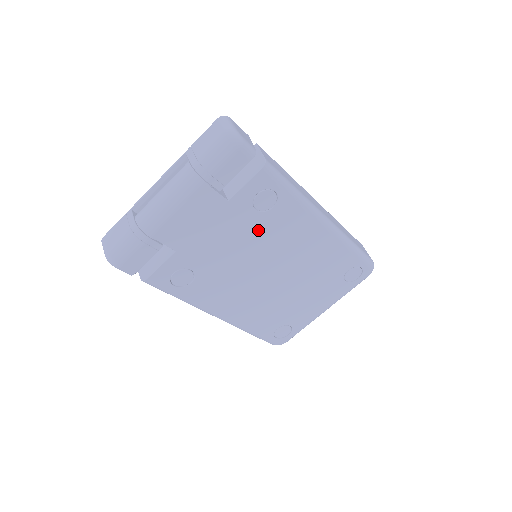
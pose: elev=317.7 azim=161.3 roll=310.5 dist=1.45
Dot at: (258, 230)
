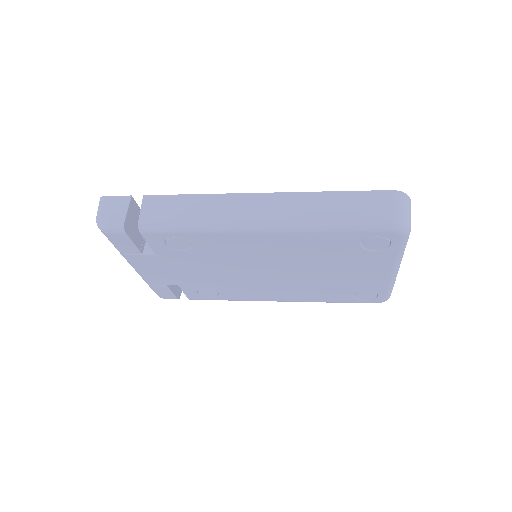
Dot at: (208, 258)
